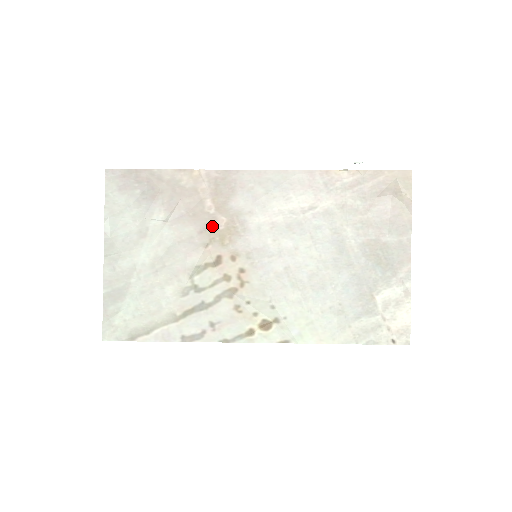
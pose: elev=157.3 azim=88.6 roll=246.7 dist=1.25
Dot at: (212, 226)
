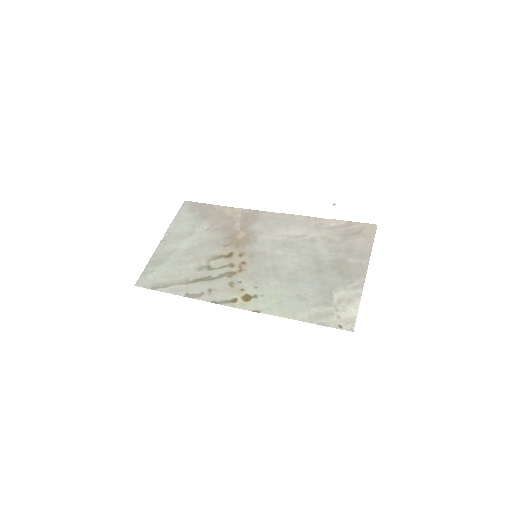
Dot at: (234, 236)
